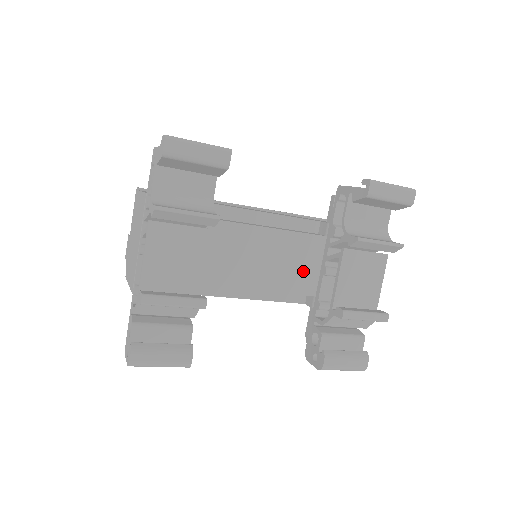
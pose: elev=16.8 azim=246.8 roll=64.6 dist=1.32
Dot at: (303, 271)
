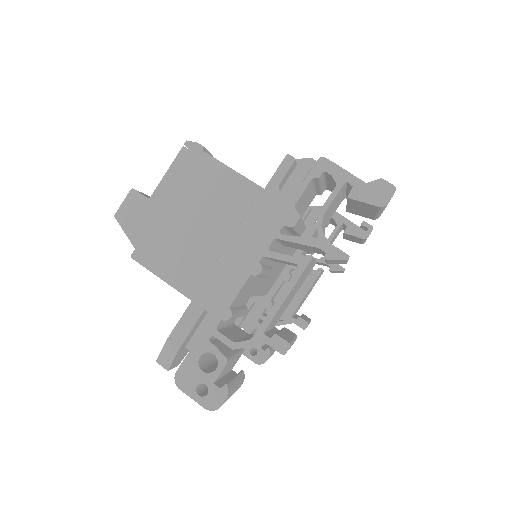
Dot at: (276, 275)
